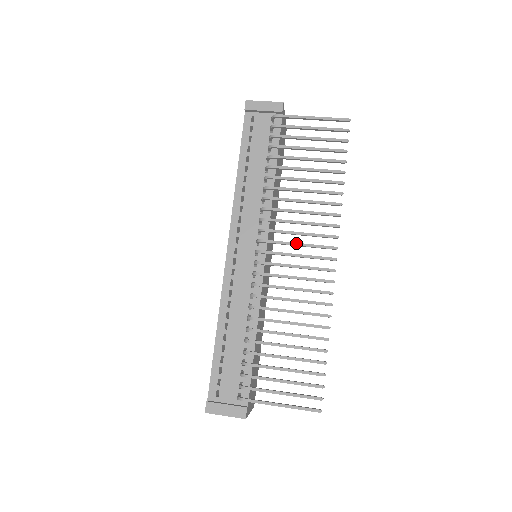
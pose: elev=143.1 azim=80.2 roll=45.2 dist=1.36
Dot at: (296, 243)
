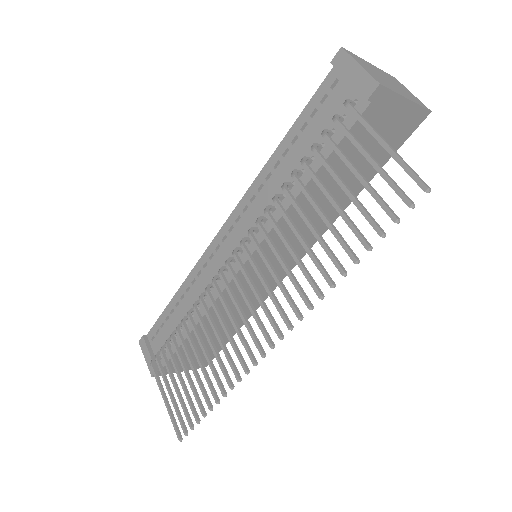
Dot at: (254, 290)
